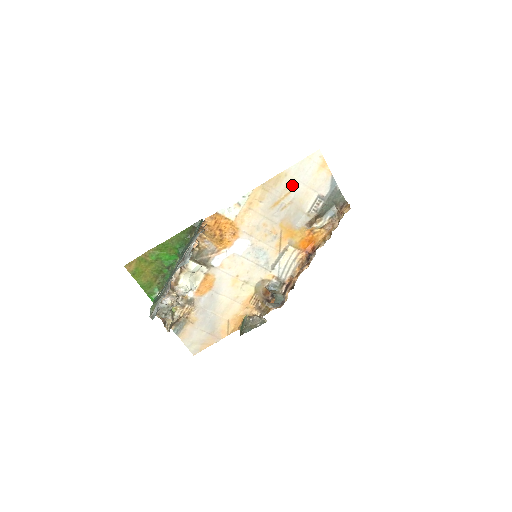
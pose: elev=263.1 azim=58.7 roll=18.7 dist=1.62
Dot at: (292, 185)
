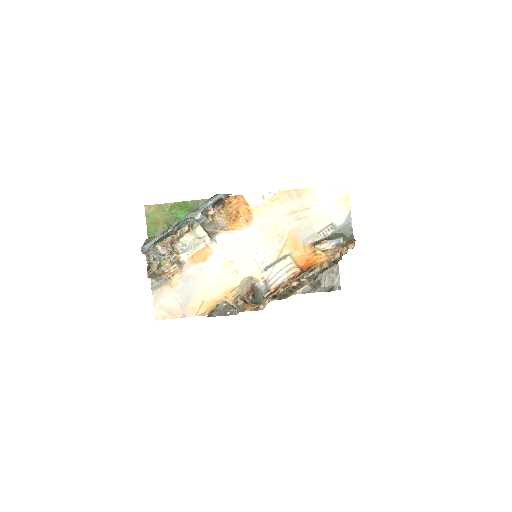
Dot at: (314, 203)
